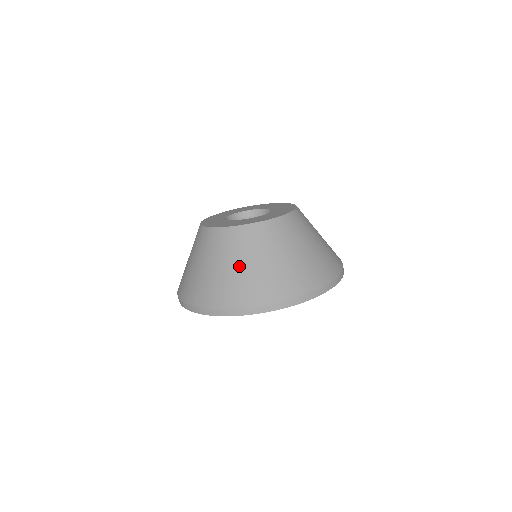
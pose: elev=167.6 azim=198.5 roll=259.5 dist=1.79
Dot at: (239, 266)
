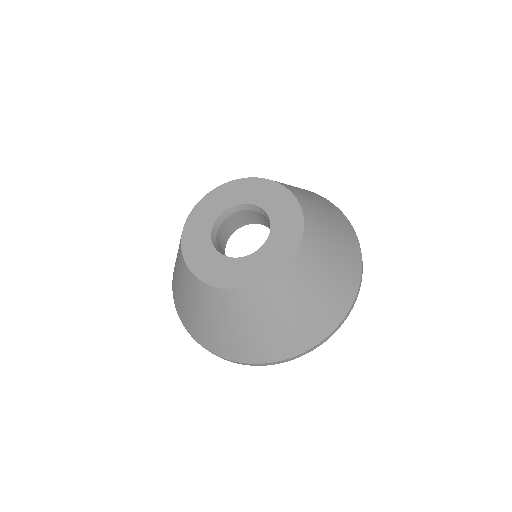
Dot at: (254, 328)
